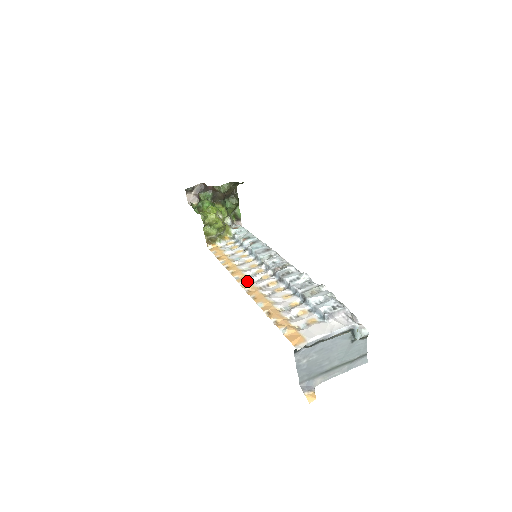
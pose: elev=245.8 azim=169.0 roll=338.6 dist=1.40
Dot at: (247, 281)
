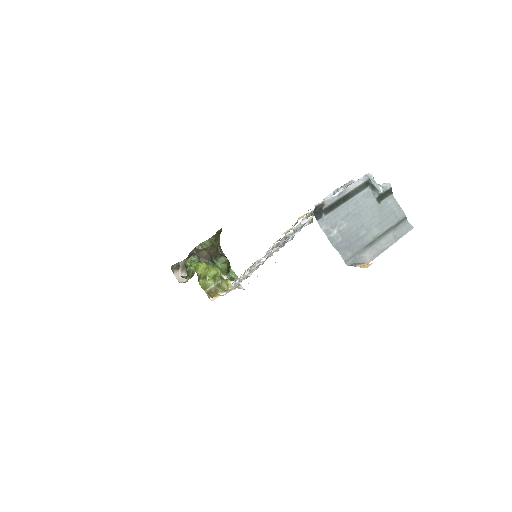
Dot at: (253, 264)
